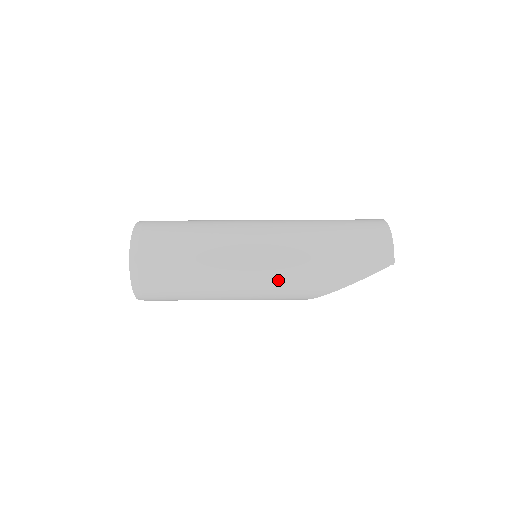
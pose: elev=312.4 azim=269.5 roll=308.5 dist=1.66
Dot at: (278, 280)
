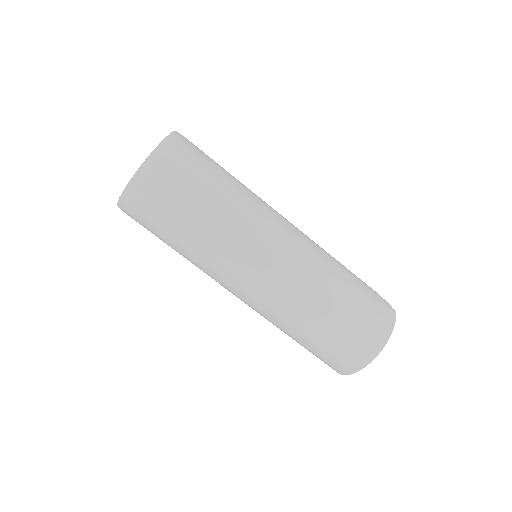
Dot at: occluded
